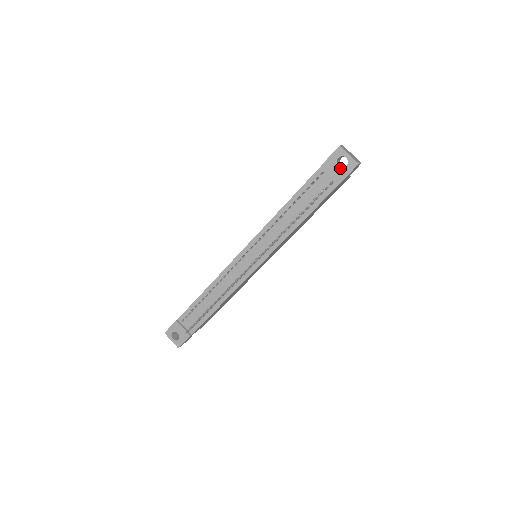
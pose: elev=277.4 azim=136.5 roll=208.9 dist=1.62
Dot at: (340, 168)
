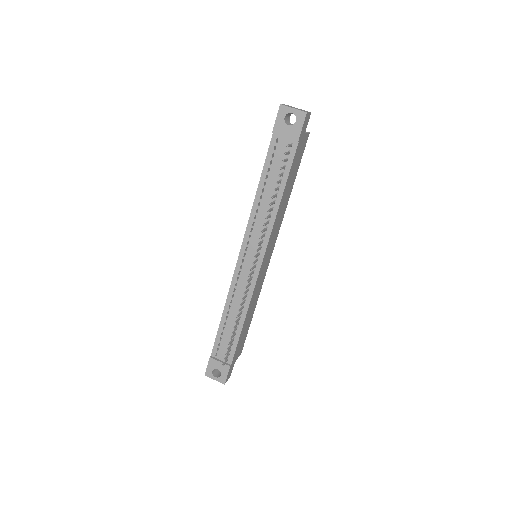
Dot at: (291, 126)
